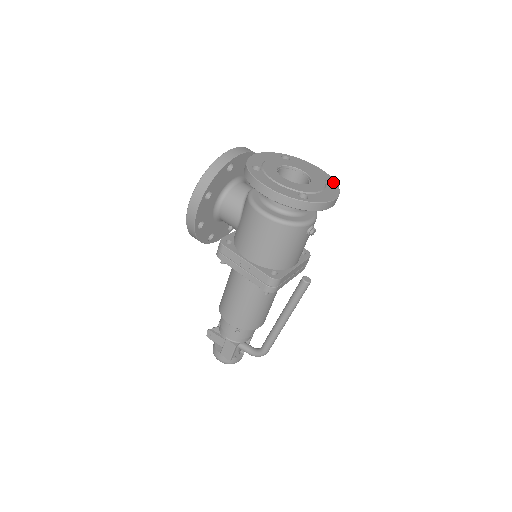
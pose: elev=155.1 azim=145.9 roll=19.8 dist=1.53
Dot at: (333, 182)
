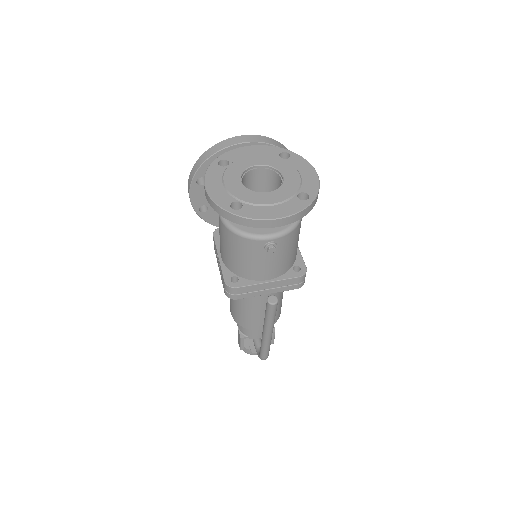
Dot at: (310, 197)
